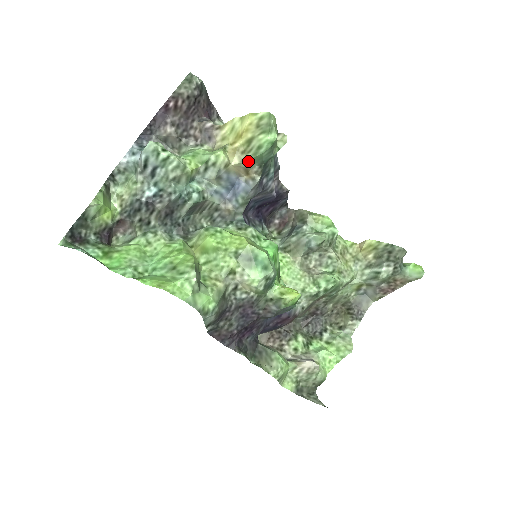
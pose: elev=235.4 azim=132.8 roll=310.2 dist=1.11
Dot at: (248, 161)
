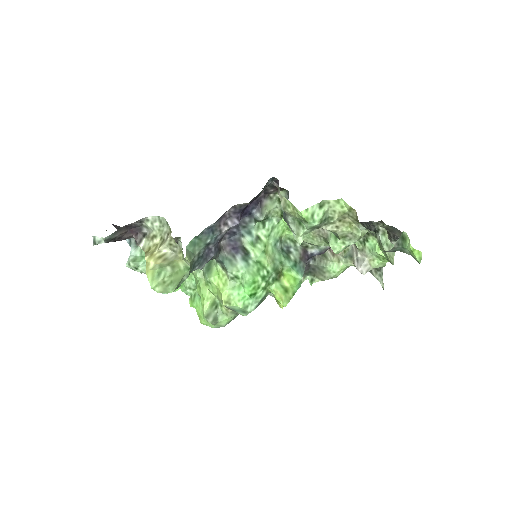
Dot at: occluded
